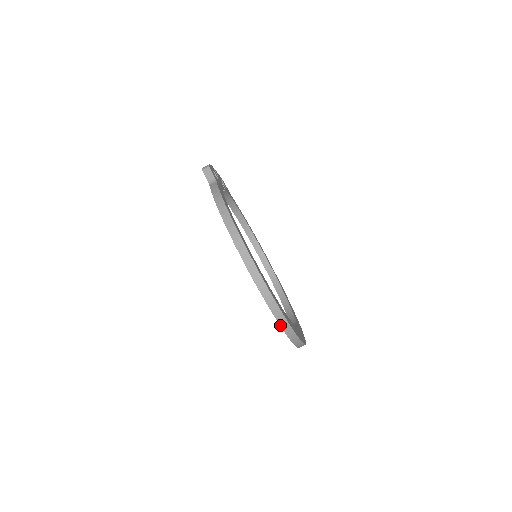
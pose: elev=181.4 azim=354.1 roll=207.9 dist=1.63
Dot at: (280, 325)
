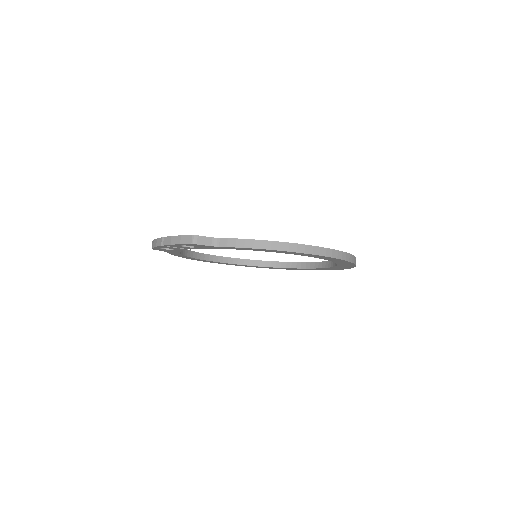
Dot at: occluded
